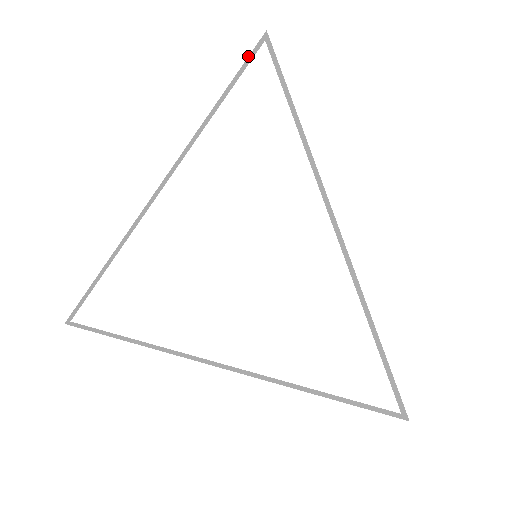
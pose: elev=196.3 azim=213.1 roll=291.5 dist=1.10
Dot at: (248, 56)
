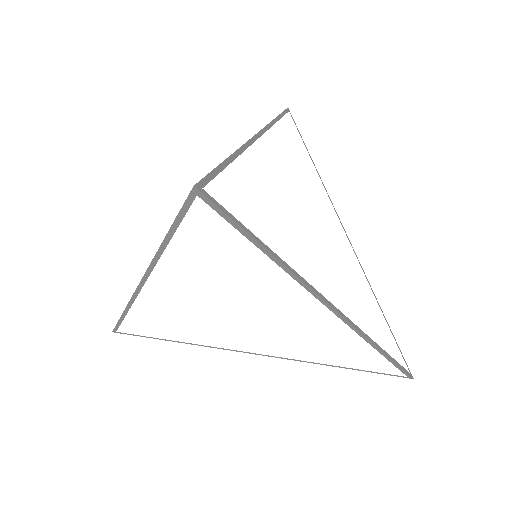
Dot at: occluded
